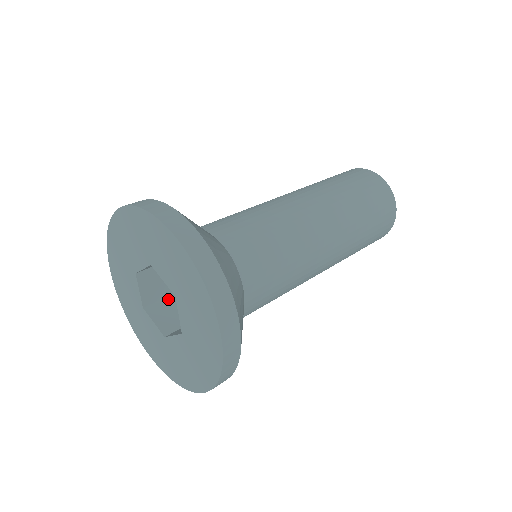
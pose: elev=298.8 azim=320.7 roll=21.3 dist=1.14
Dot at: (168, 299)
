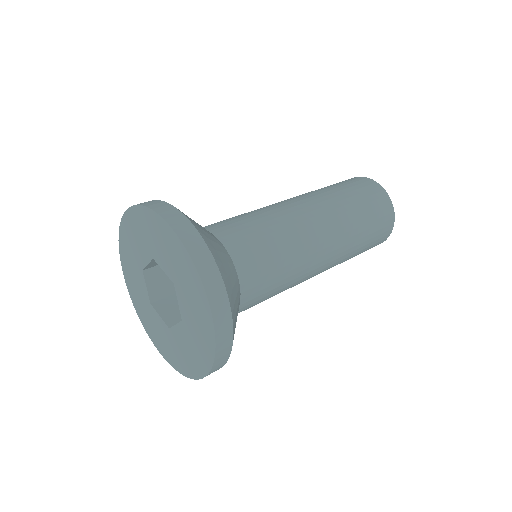
Dot at: (174, 296)
